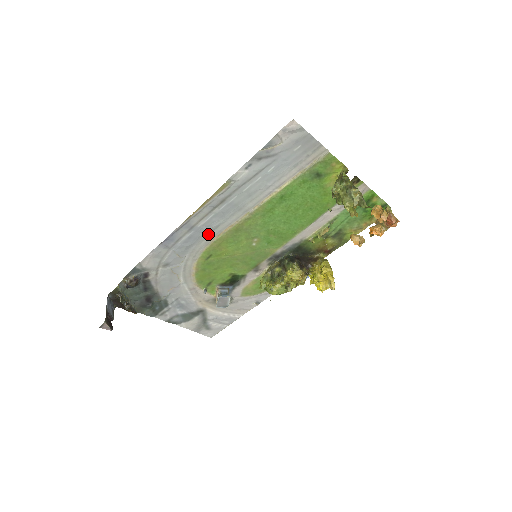
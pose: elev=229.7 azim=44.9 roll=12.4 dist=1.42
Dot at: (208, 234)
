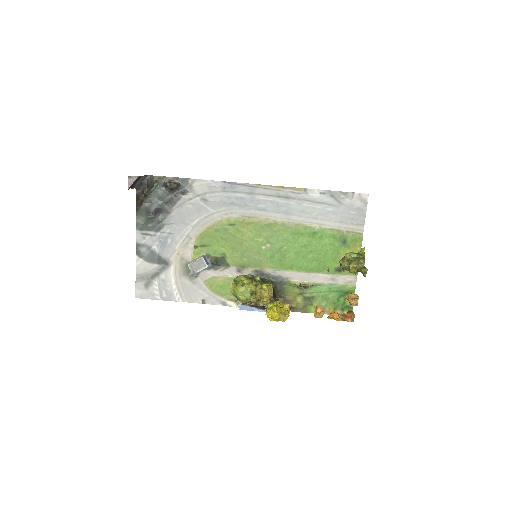
Dot at: (252, 209)
